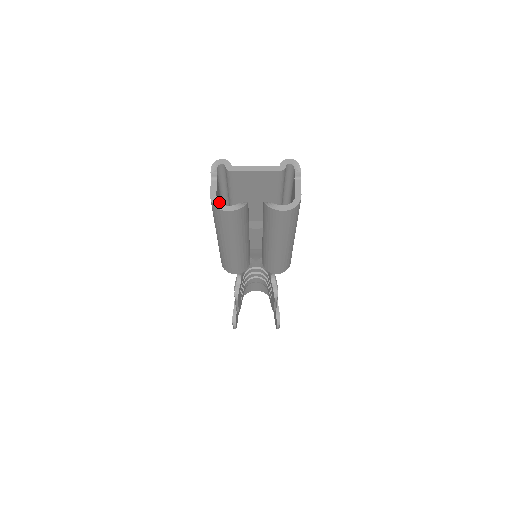
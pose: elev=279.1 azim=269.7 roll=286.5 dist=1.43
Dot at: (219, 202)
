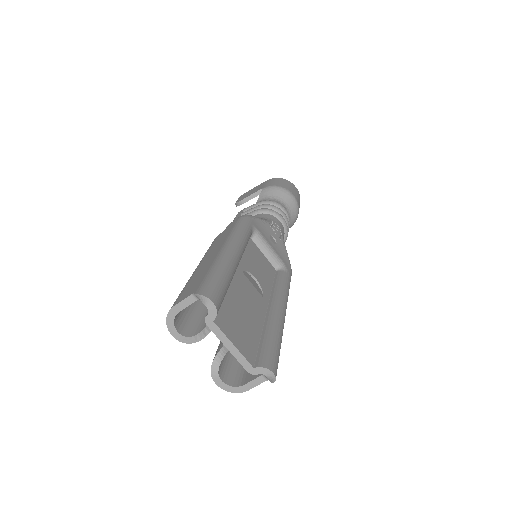
Dot at: (174, 320)
